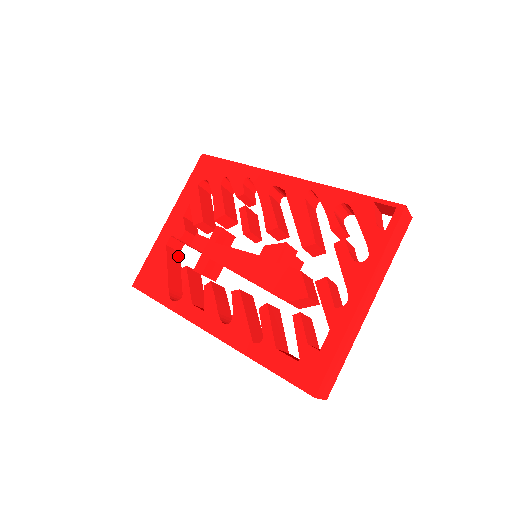
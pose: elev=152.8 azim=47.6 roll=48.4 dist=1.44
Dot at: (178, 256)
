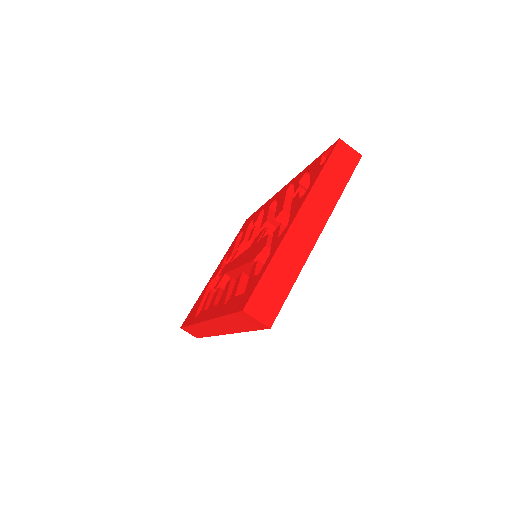
Dot at: occluded
